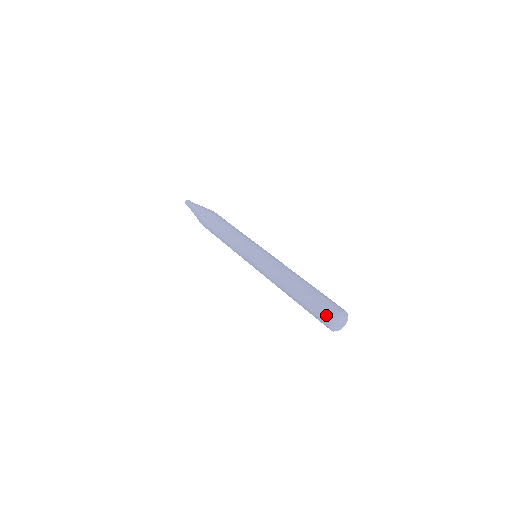
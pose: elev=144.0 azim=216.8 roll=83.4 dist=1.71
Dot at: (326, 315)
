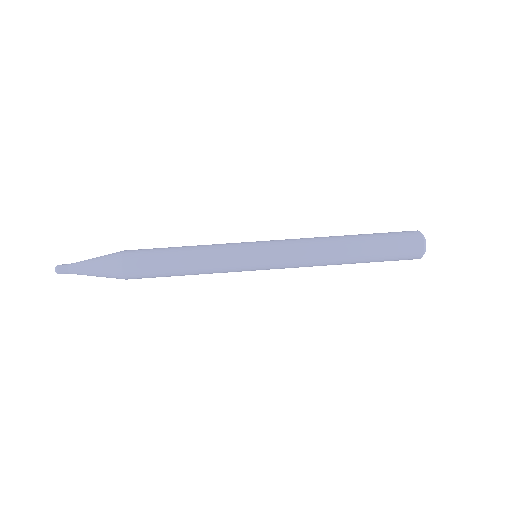
Dot at: (413, 247)
